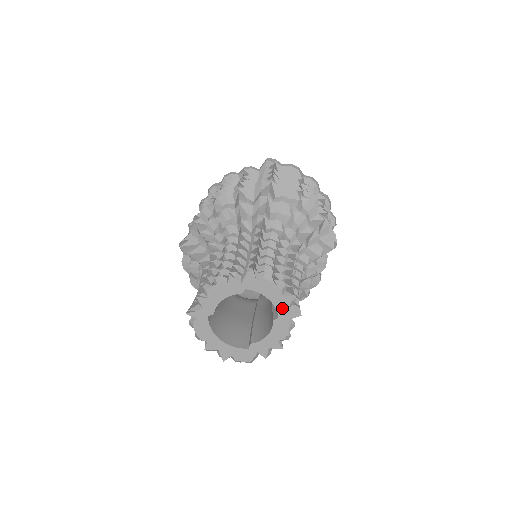
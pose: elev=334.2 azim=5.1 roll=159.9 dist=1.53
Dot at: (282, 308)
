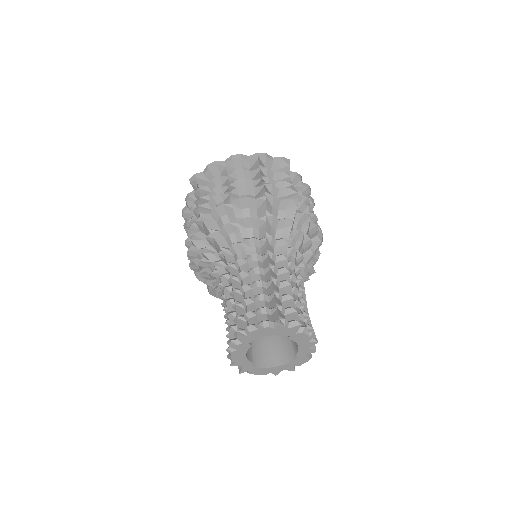
Dot at: (284, 332)
